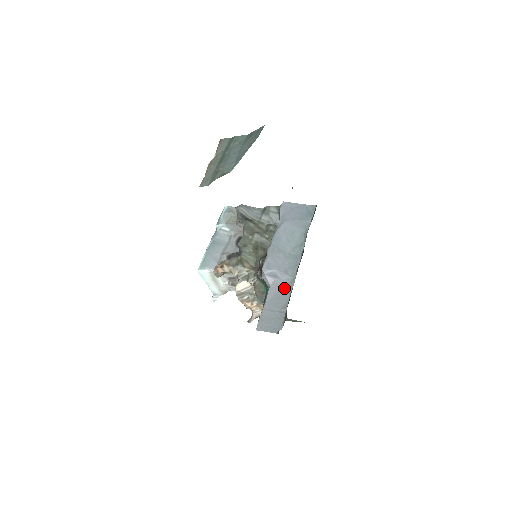
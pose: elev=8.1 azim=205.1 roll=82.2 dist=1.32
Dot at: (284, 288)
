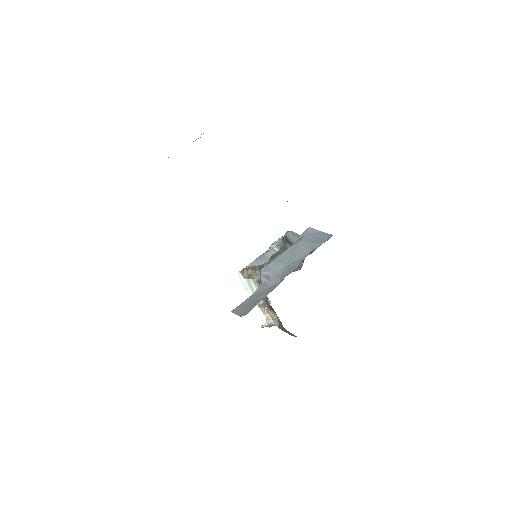
Dot at: (269, 288)
